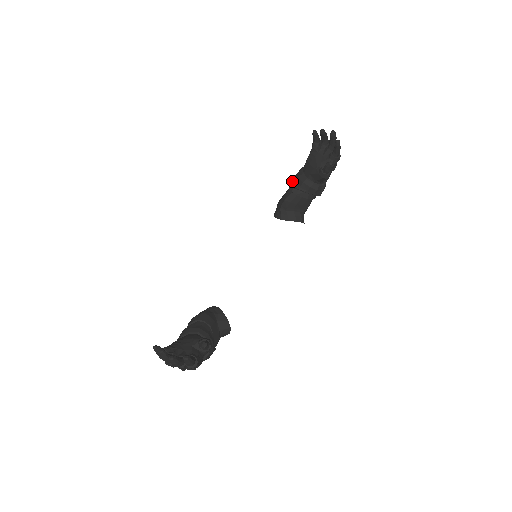
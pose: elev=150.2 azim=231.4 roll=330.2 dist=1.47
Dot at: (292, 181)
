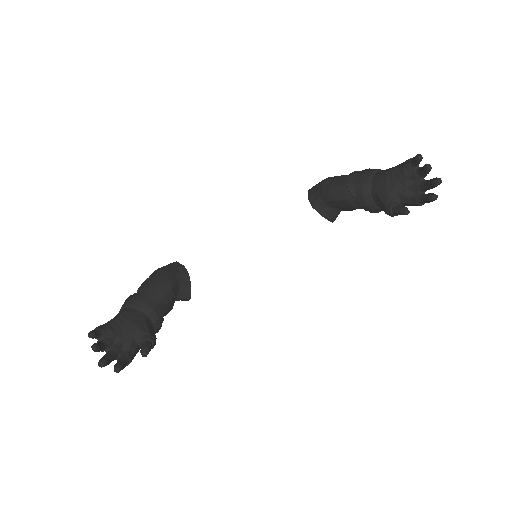
Dot at: (353, 177)
